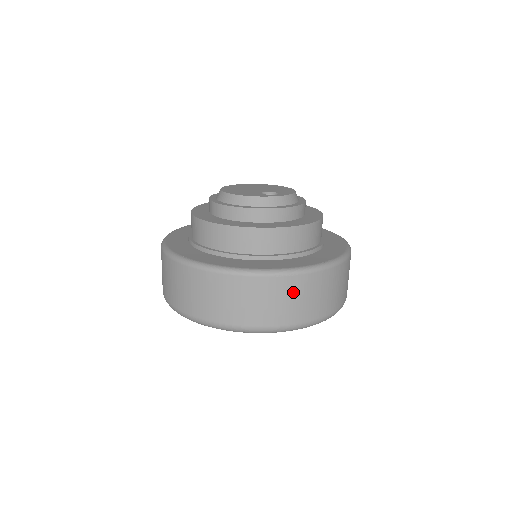
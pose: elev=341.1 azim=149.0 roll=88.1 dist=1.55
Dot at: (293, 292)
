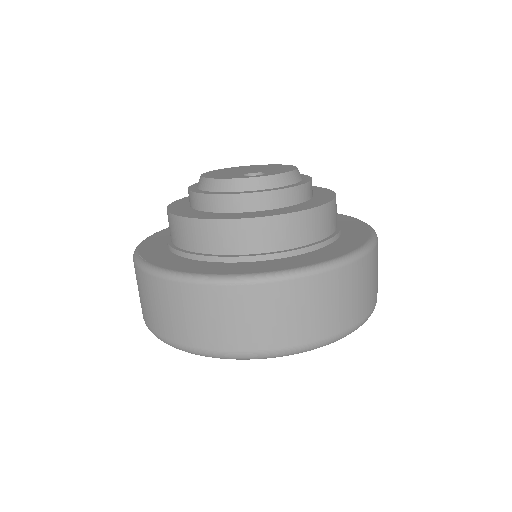
Dot at: (254, 307)
